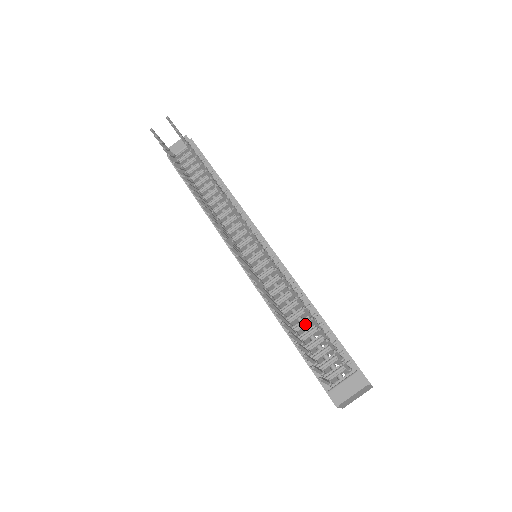
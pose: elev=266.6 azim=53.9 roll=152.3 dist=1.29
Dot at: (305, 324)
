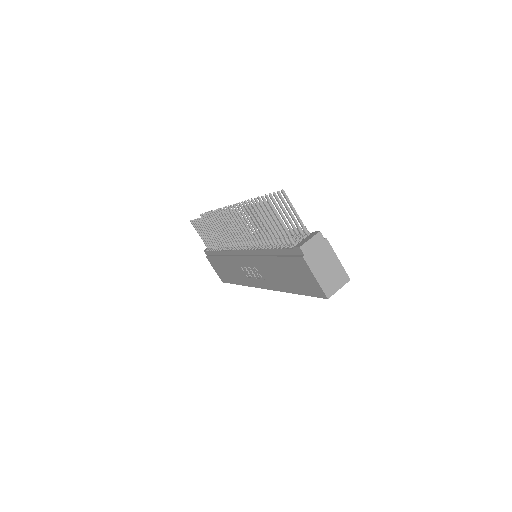
Dot at: occluded
